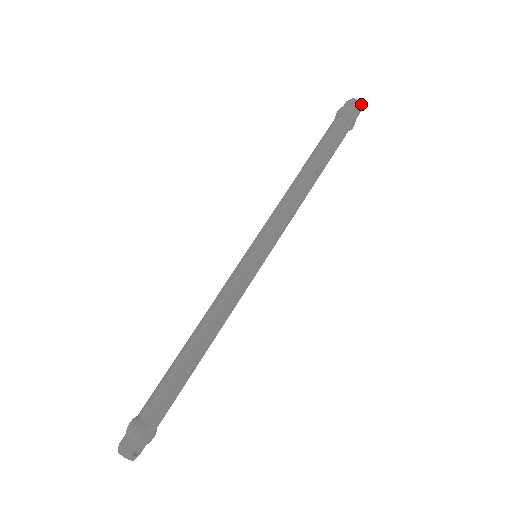
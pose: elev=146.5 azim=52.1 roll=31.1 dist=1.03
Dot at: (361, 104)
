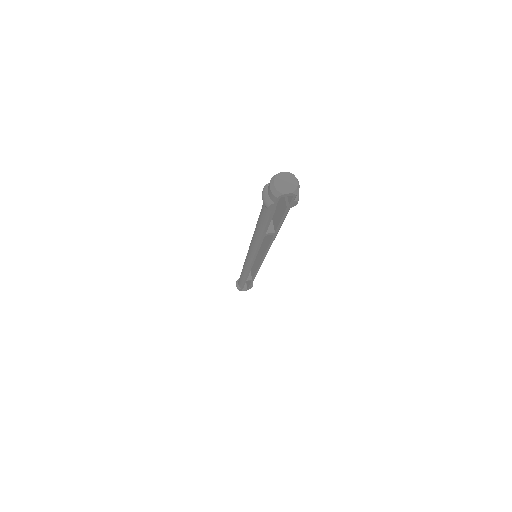
Dot at: (285, 193)
